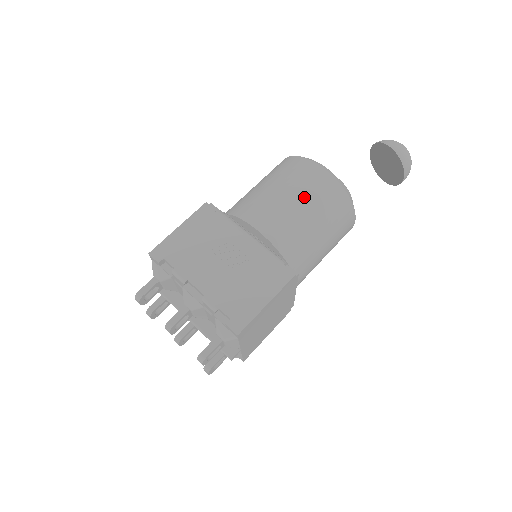
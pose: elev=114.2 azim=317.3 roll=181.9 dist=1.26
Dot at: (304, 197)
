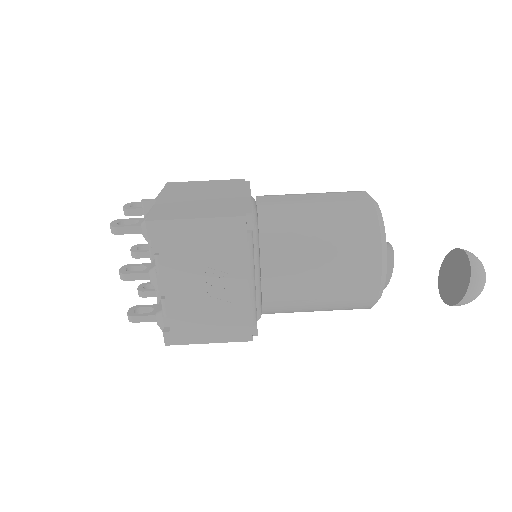
Dot at: (332, 290)
